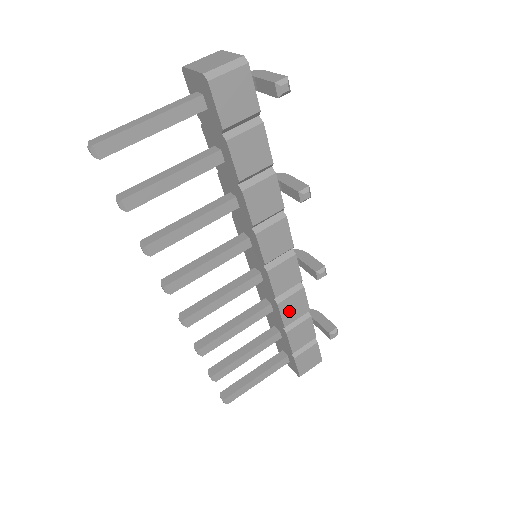
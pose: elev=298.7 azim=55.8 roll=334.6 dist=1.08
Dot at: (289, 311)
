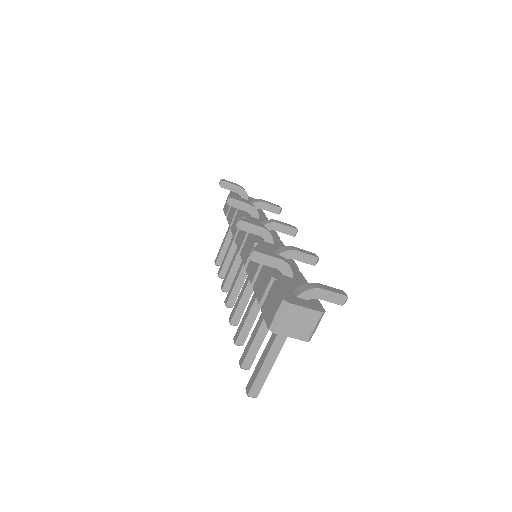
Dot at: occluded
